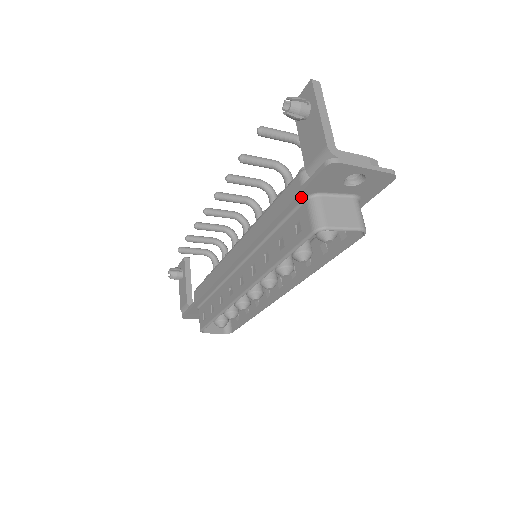
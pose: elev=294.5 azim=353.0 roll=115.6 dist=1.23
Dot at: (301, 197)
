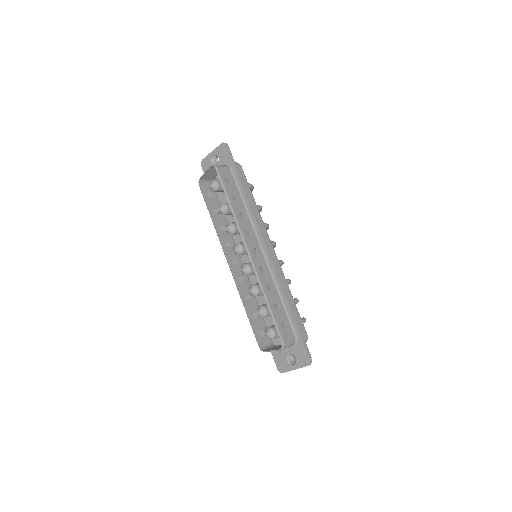
Dot at: occluded
